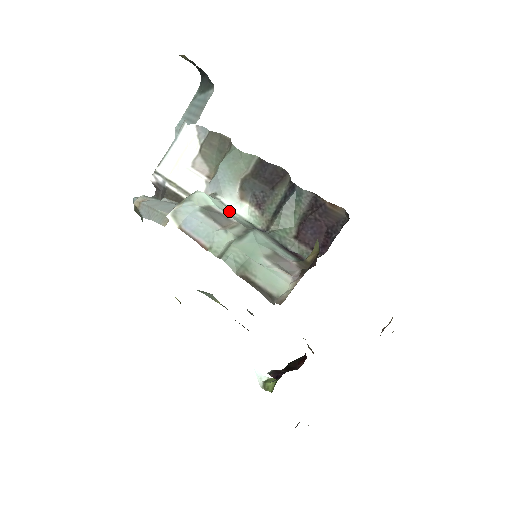
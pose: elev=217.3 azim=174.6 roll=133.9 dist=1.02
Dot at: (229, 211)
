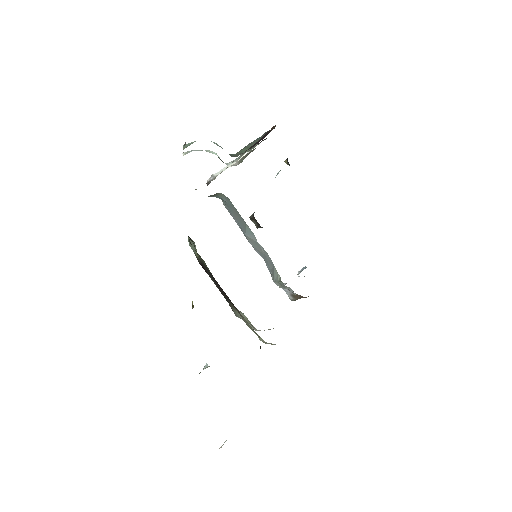
Dot at: occluded
